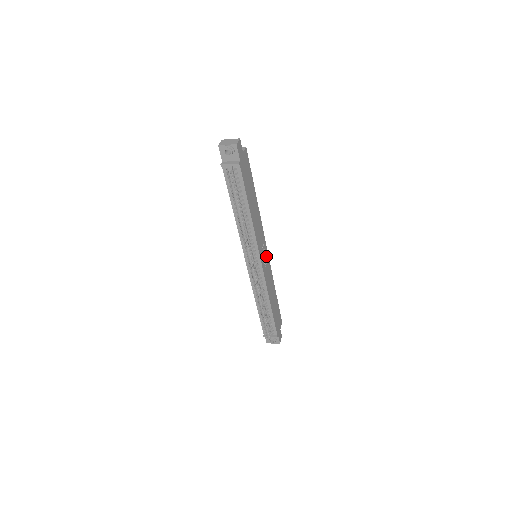
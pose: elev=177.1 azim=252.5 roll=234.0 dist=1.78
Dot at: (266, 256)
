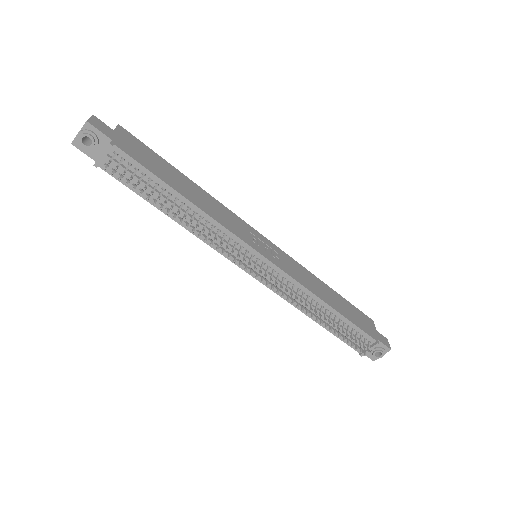
Dot at: (271, 247)
